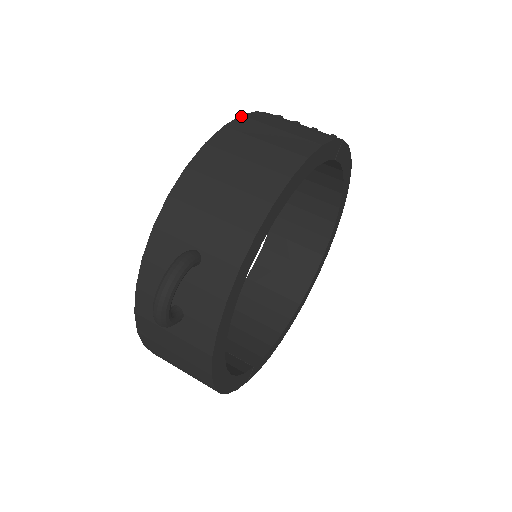
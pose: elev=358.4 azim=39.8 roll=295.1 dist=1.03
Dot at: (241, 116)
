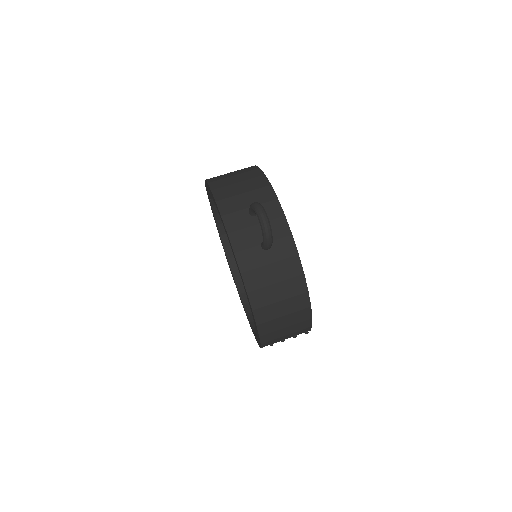
Dot at: occluded
